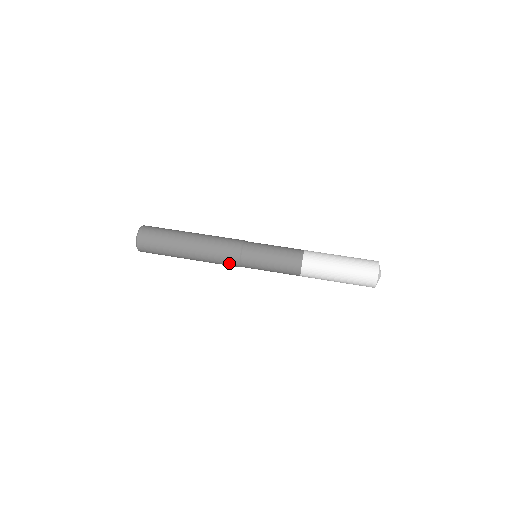
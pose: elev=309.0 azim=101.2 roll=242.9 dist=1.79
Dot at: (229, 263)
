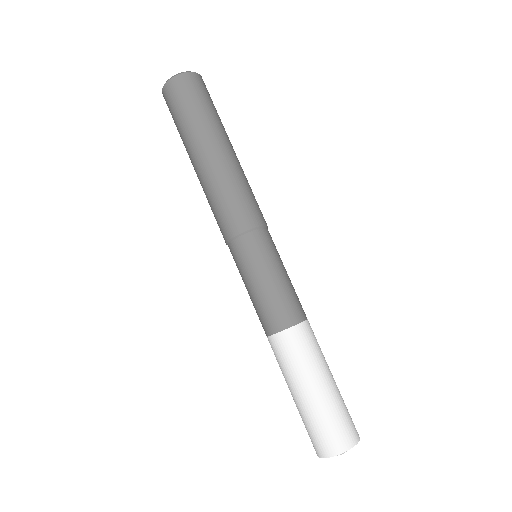
Dot at: (220, 227)
